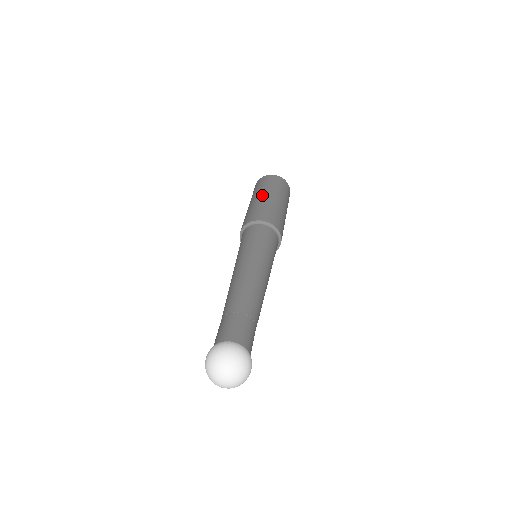
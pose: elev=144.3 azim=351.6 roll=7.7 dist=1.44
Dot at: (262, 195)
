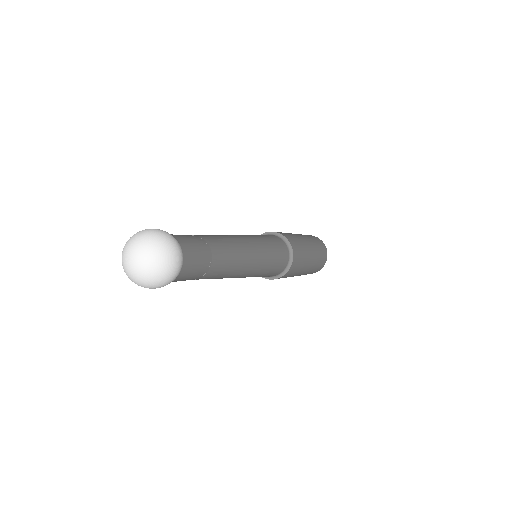
Dot at: occluded
